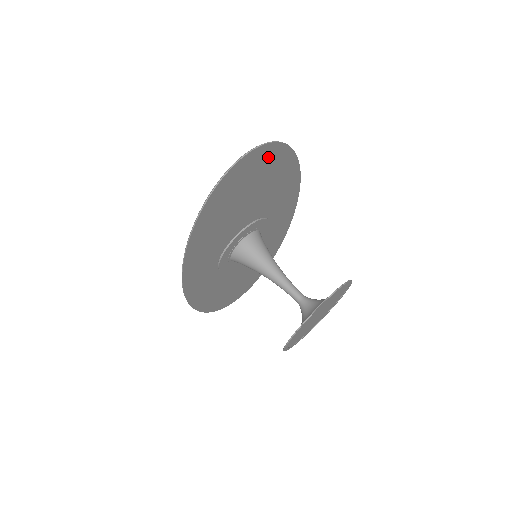
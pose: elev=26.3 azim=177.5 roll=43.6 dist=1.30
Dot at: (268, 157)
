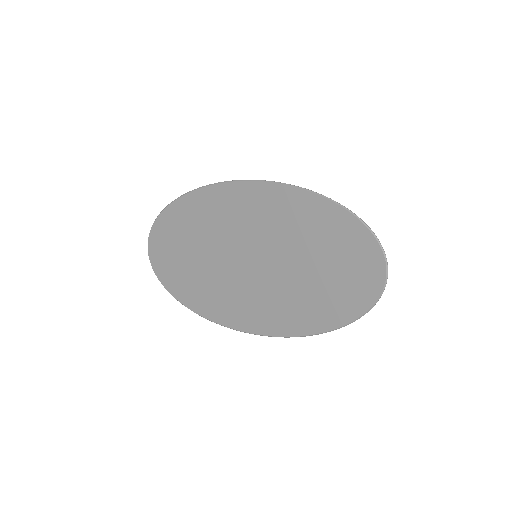
Dot at: (358, 240)
